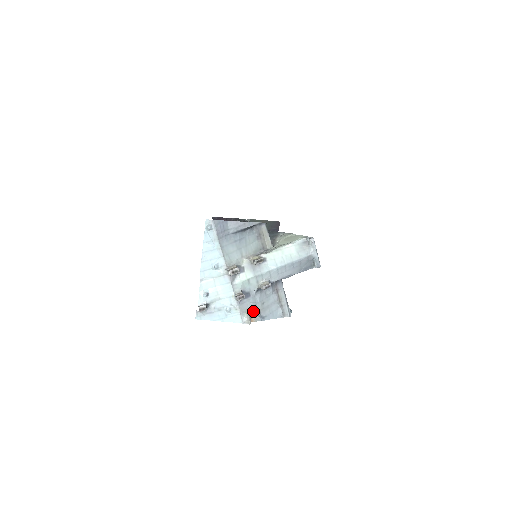
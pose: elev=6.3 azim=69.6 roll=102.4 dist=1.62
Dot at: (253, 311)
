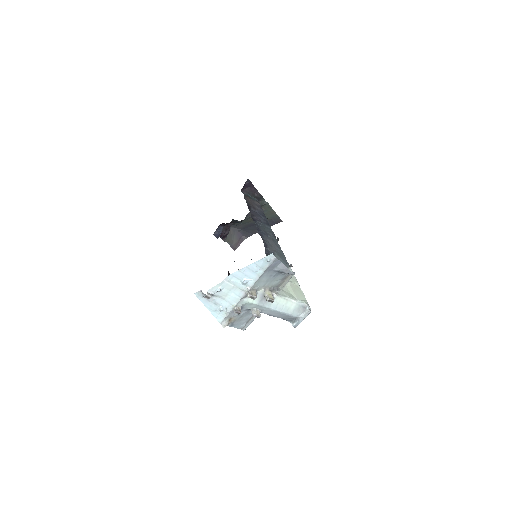
Dot at: (232, 319)
